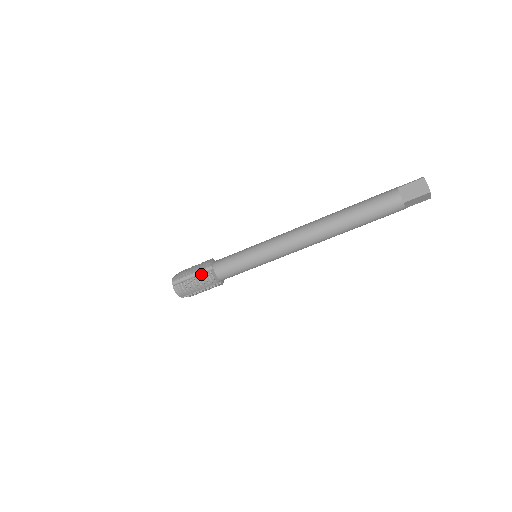
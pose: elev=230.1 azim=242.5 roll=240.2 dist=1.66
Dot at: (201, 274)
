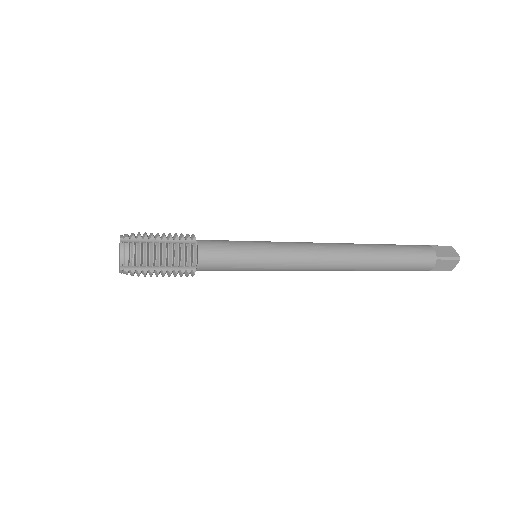
Dot at: (176, 270)
